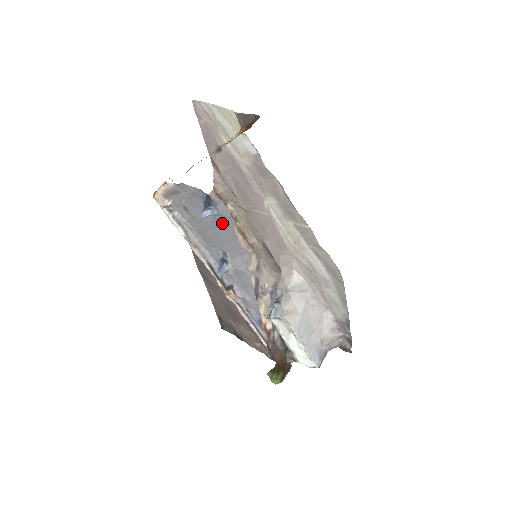
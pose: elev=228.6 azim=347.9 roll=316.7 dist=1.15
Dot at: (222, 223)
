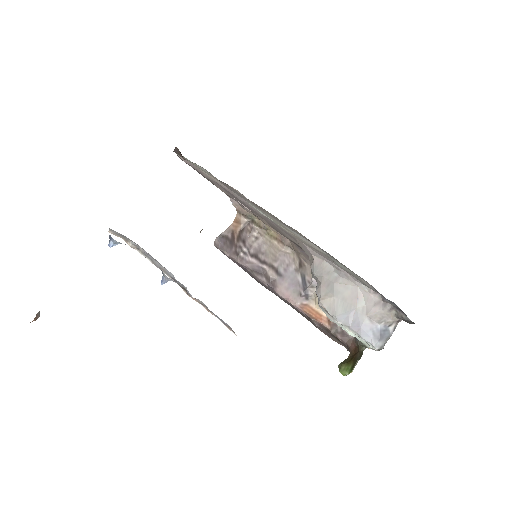
Dot at: occluded
